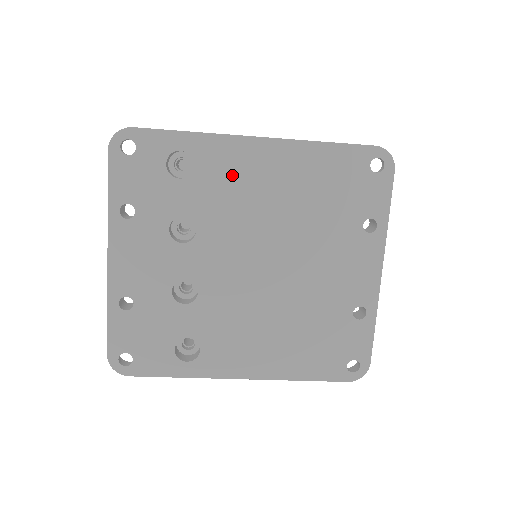
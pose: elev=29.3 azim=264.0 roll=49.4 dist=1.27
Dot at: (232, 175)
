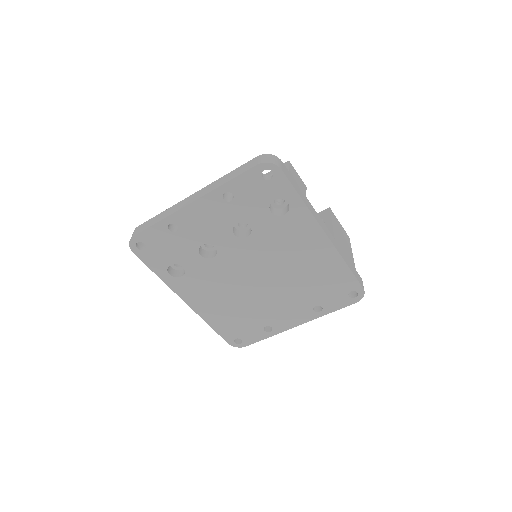
Dot at: (295, 236)
